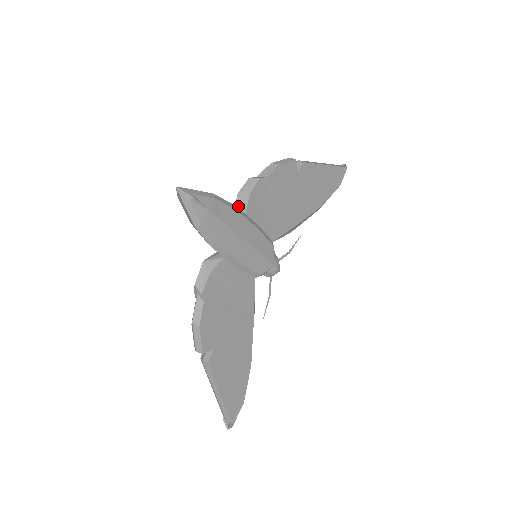
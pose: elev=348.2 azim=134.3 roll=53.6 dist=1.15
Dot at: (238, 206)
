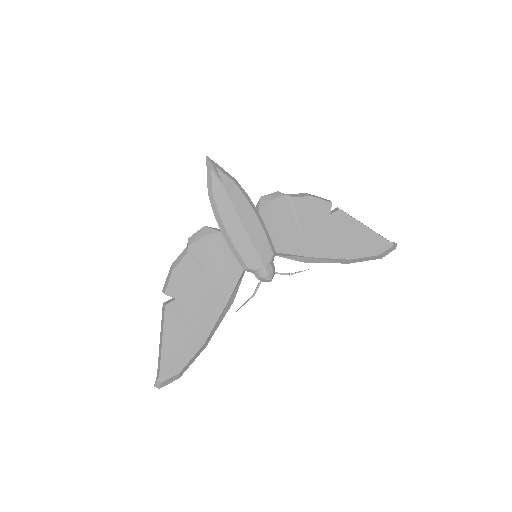
Dot at: (257, 205)
